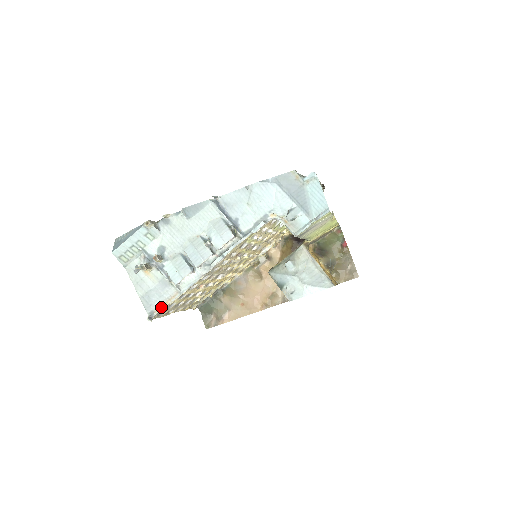
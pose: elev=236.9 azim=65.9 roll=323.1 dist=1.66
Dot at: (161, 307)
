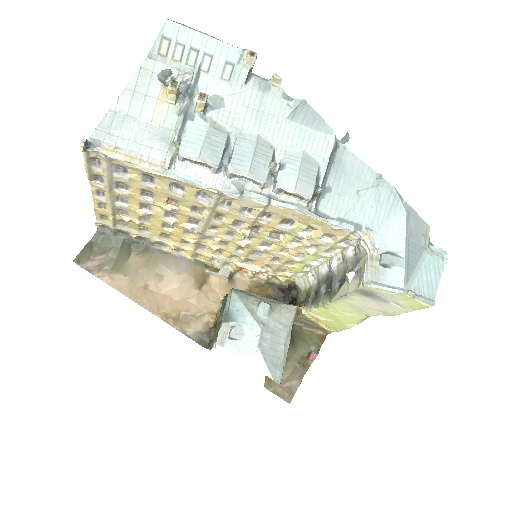
Dot at: (118, 153)
